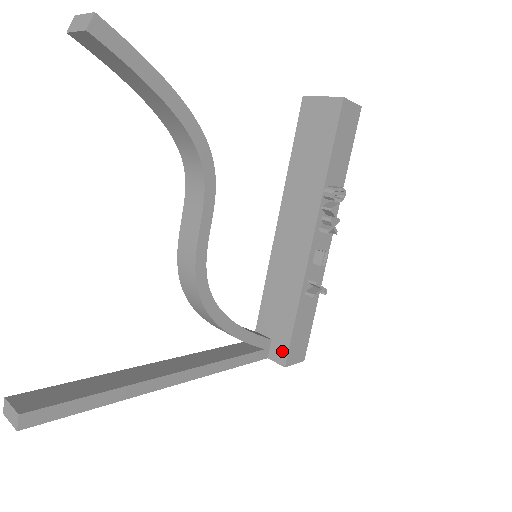
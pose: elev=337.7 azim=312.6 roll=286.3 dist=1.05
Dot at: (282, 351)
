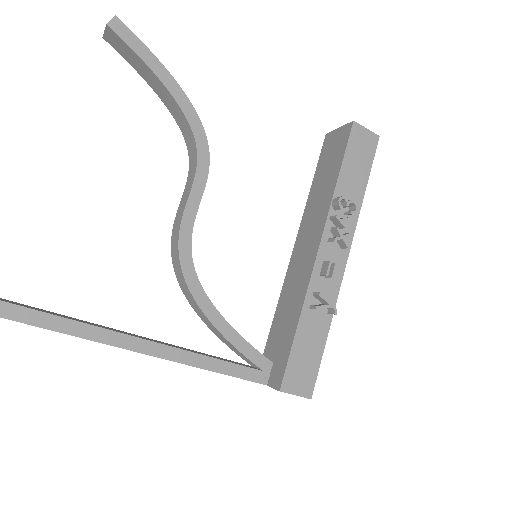
Dot at: (280, 373)
